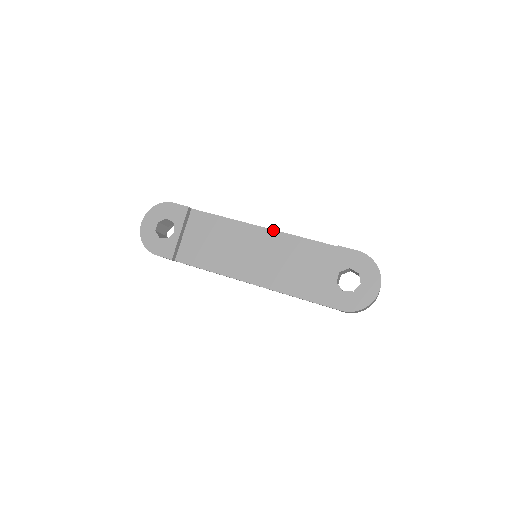
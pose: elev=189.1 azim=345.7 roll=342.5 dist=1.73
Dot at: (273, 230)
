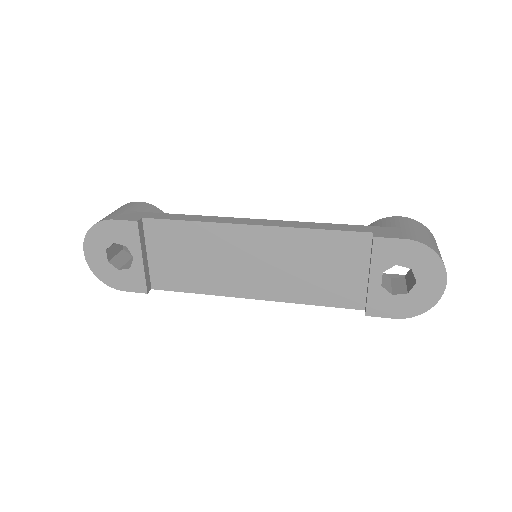
Dot at: (270, 227)
